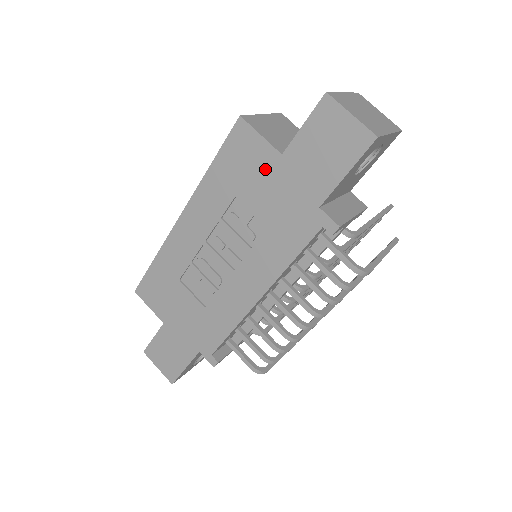
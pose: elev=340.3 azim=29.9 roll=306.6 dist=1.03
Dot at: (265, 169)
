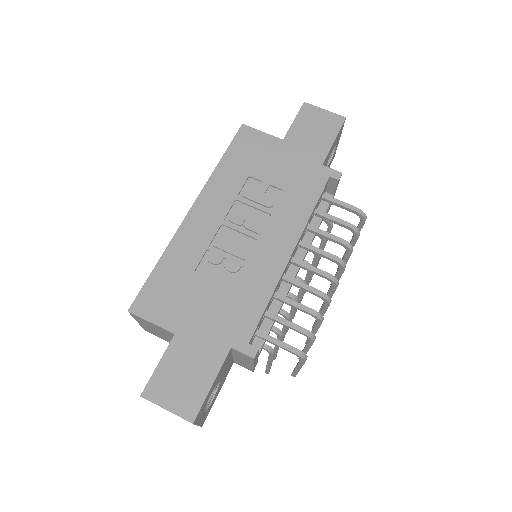
Dot at: (272, 151)
